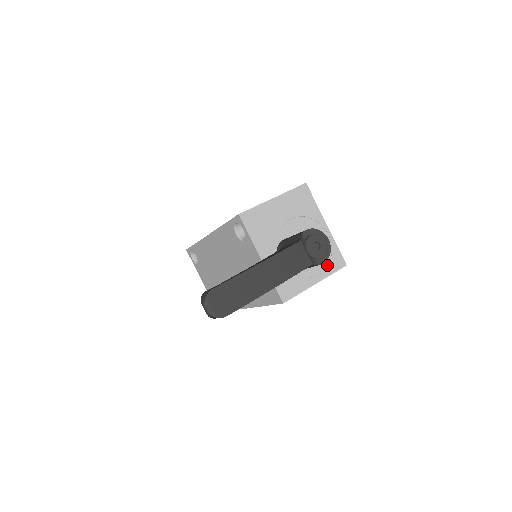
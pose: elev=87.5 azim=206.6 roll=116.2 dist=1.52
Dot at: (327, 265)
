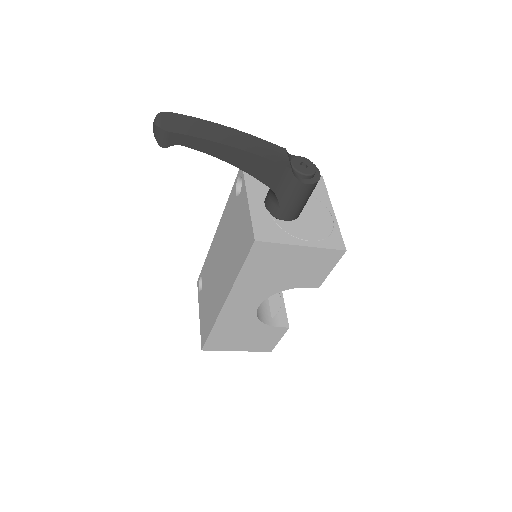
Dot at: (322, 239)
